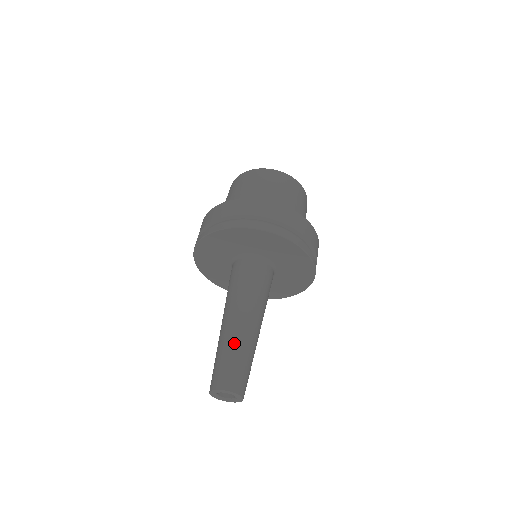
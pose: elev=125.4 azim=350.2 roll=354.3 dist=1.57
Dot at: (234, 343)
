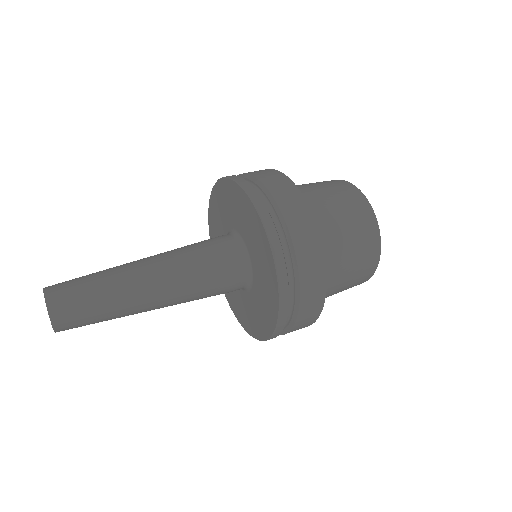
Dot at: (111, 274)
